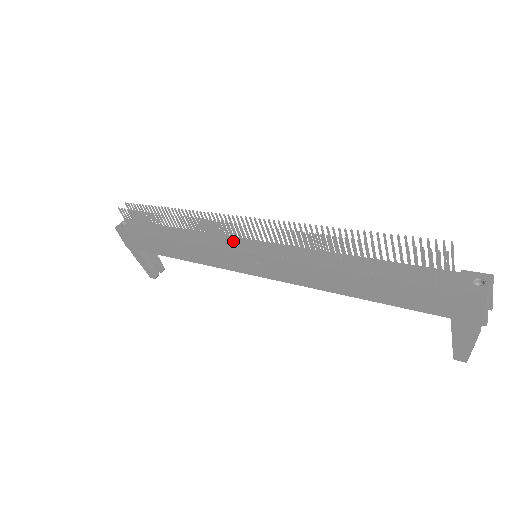
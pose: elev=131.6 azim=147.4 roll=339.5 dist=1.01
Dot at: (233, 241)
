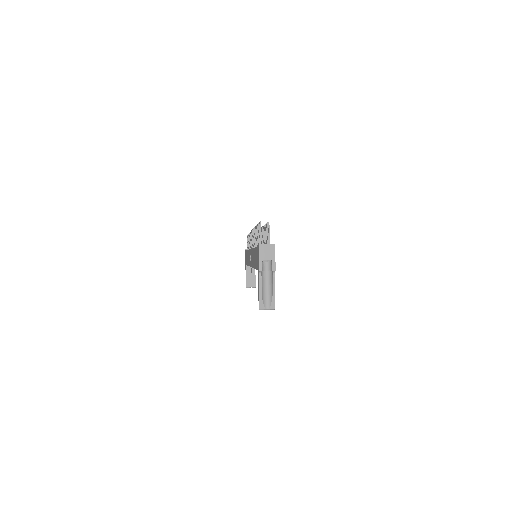
Dot at: occluded
